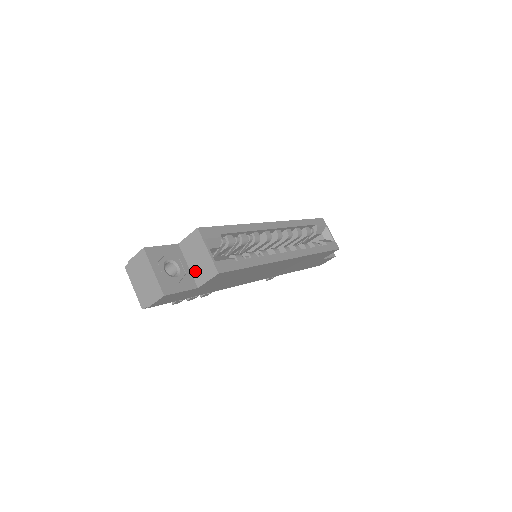
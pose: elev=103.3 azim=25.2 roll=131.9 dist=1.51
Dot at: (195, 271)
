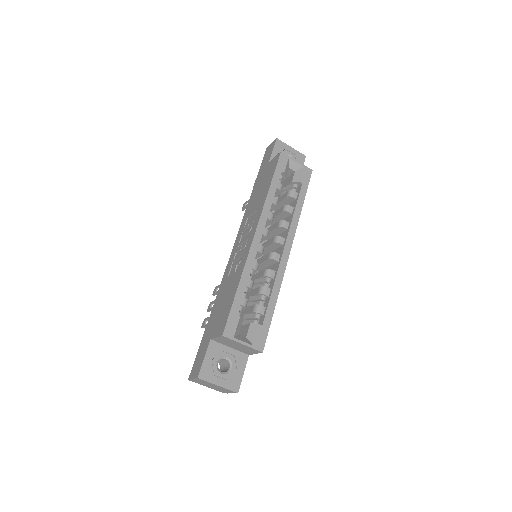
Dot at: (239, 350)
